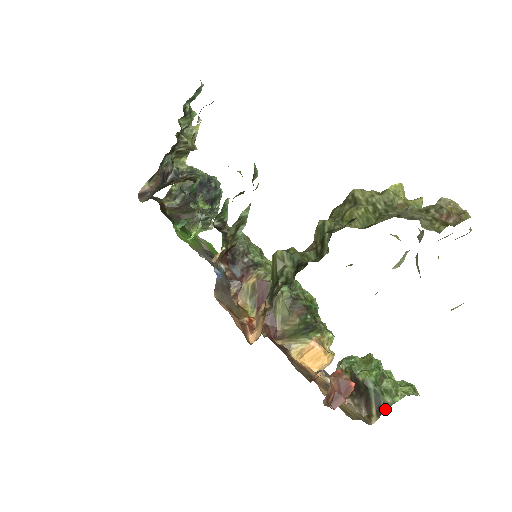
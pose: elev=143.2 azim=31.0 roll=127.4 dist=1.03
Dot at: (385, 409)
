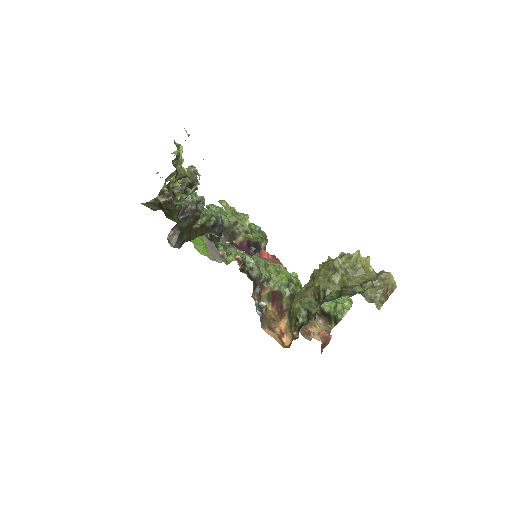
Dot at: occluded
